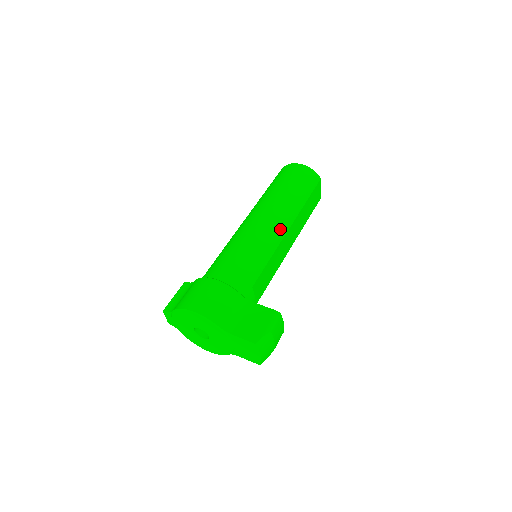
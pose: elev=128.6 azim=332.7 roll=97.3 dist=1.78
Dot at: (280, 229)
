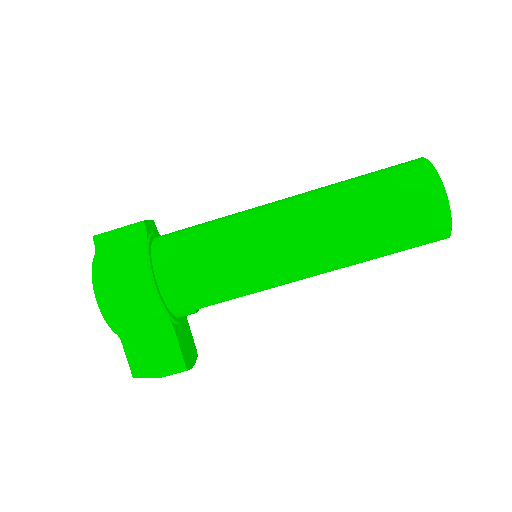
Dot at: (300, 273)
